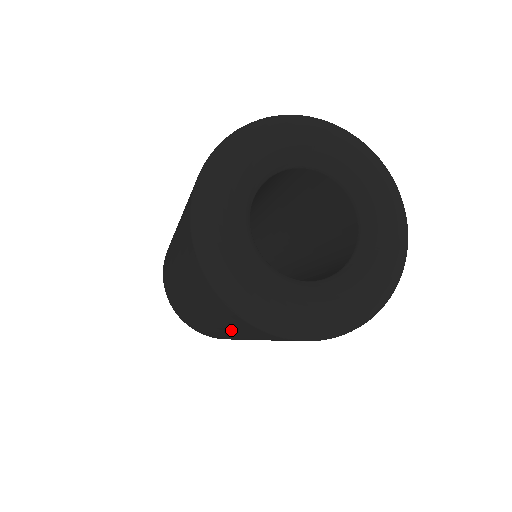
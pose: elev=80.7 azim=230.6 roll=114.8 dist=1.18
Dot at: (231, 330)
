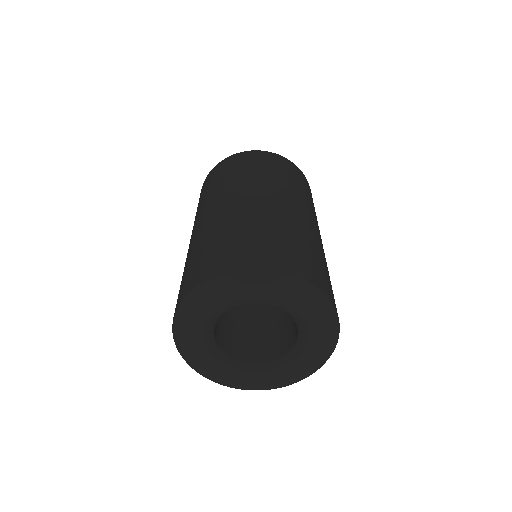
Dot at: occluded
